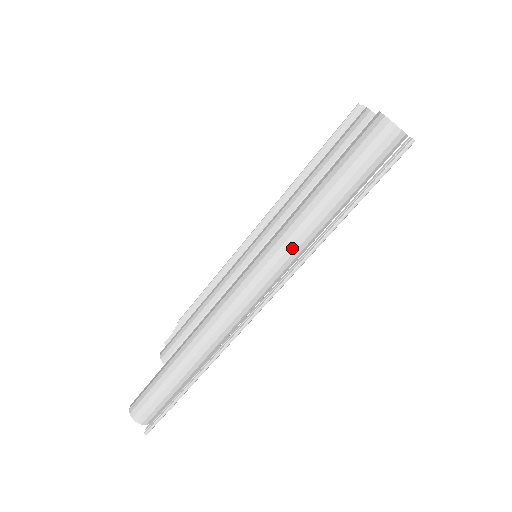
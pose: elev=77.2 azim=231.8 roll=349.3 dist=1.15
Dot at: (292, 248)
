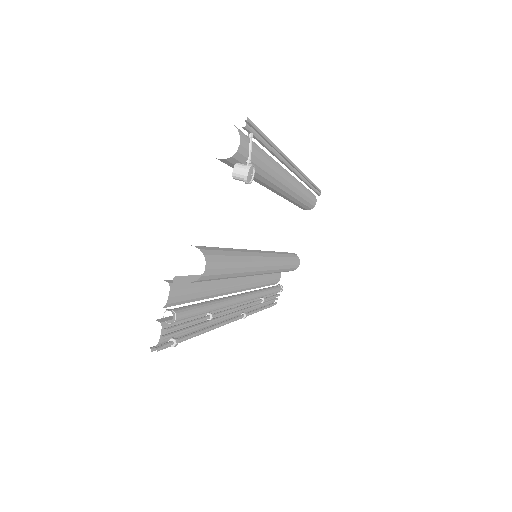
Dot at: occluded
